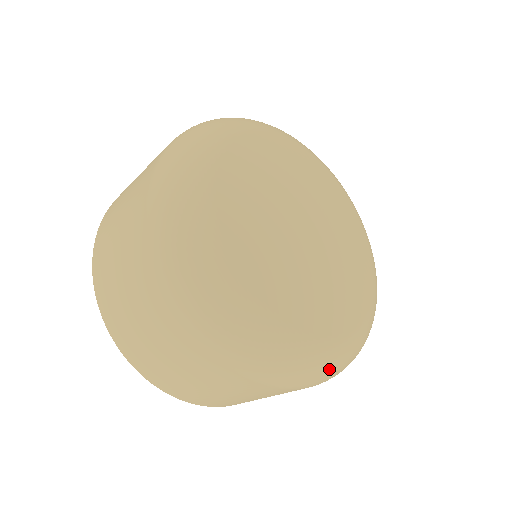
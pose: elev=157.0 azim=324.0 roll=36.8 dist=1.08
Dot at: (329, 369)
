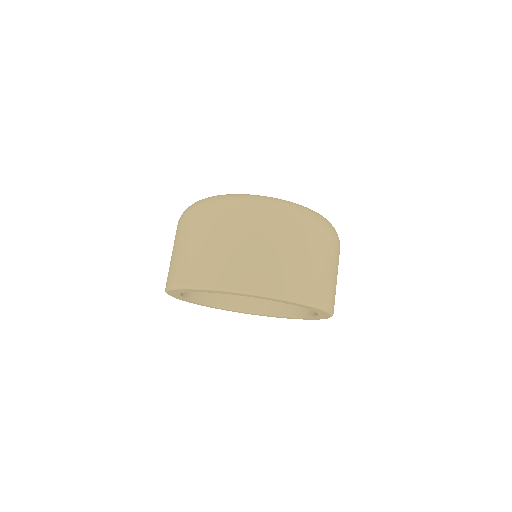
Dot at: (277, 203)
